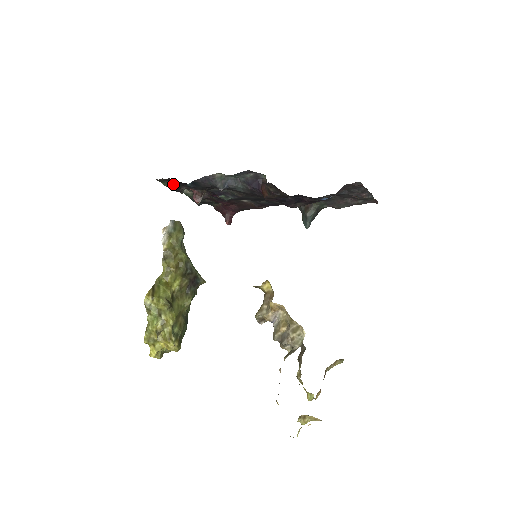
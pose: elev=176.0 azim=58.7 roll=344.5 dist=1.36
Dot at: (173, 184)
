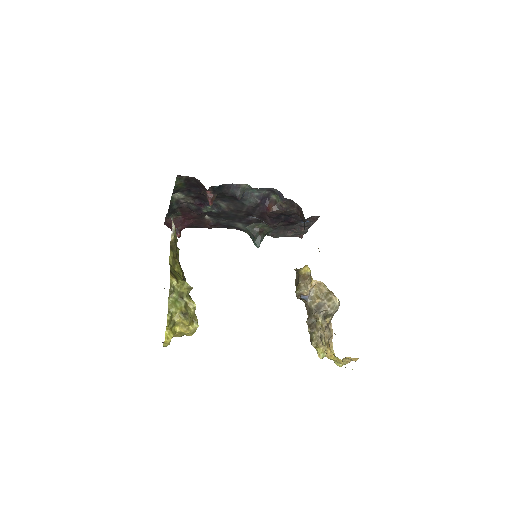
Dot at: (182, 184)
